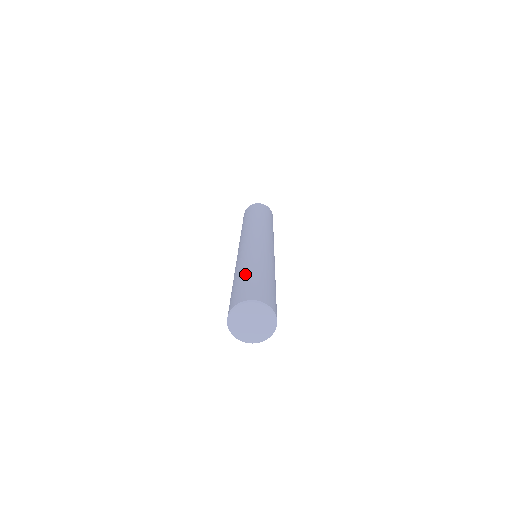
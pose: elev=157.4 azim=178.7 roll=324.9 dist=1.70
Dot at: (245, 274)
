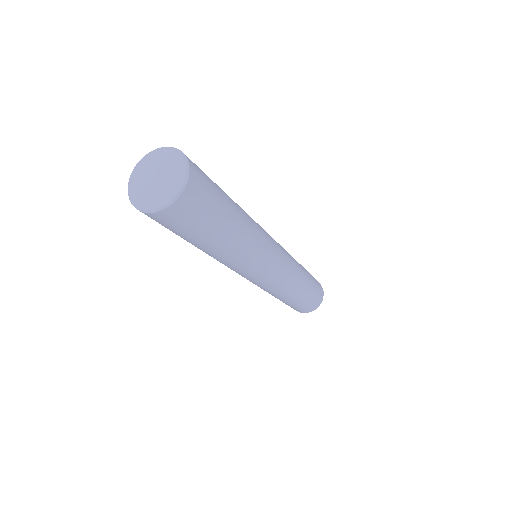
Dot at: occluded
